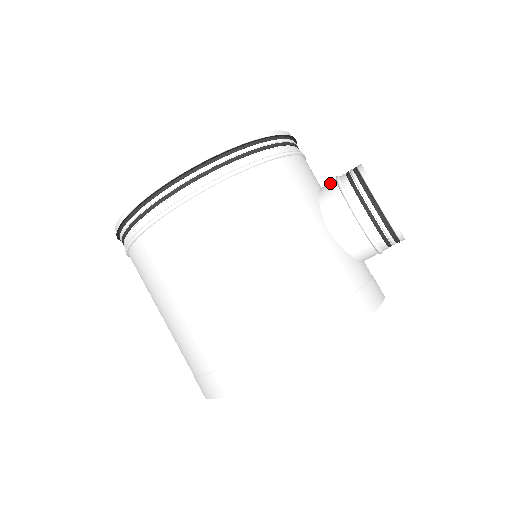
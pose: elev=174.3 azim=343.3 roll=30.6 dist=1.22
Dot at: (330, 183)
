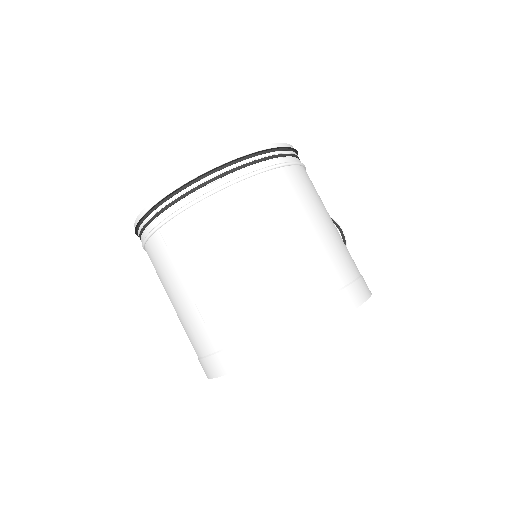
Dot at: occluded
